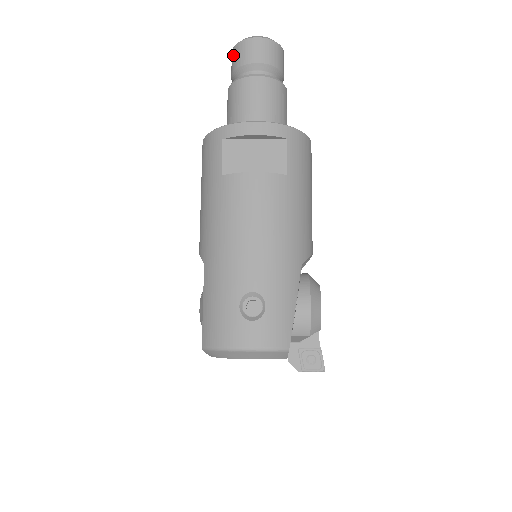
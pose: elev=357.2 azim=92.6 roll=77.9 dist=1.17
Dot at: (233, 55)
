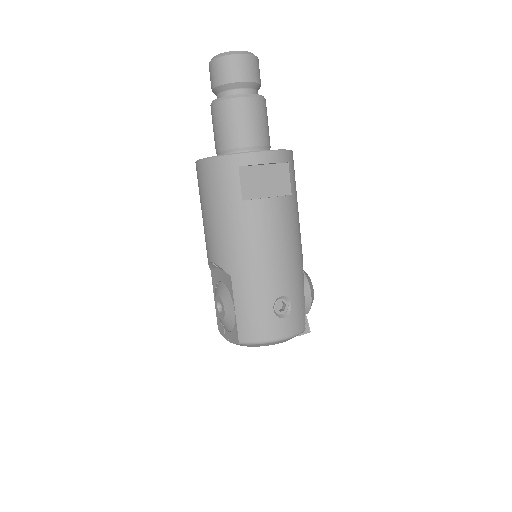
Dot at: (218, 67)
